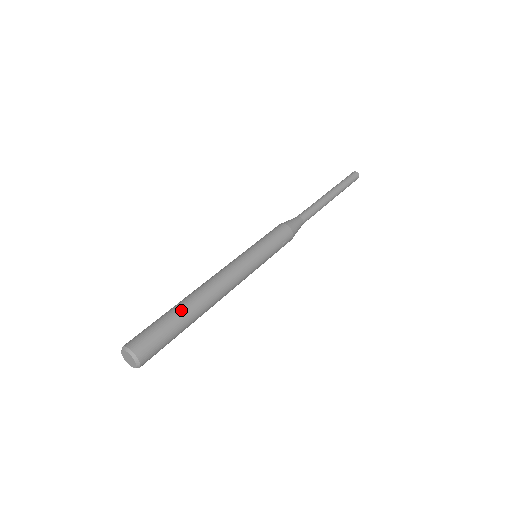
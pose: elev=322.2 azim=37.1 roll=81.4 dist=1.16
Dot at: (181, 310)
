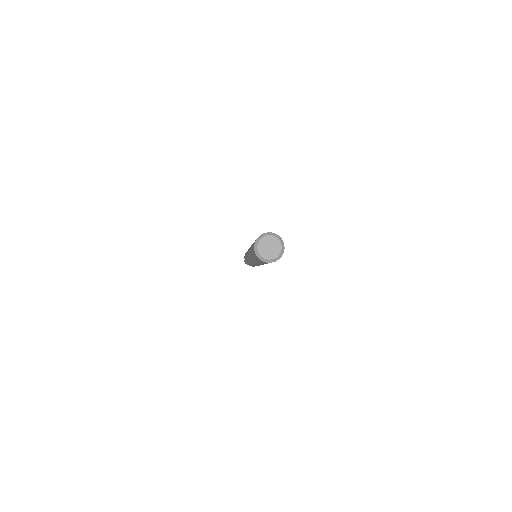
Dot at: occluded
